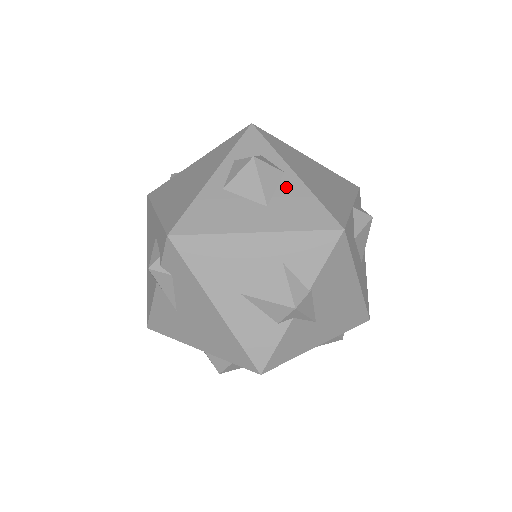
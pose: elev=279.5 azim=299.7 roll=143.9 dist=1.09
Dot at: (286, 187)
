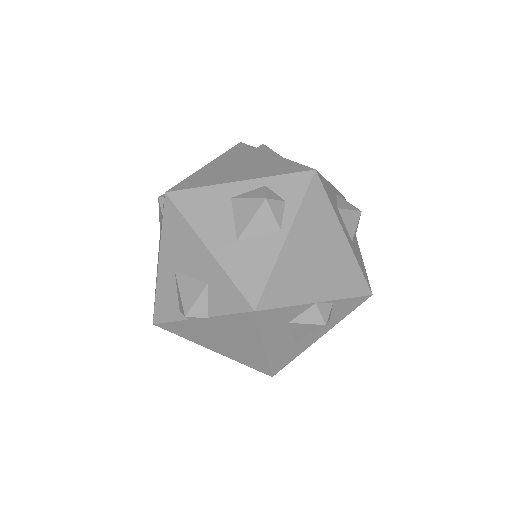
Dot at: (266, 241)
